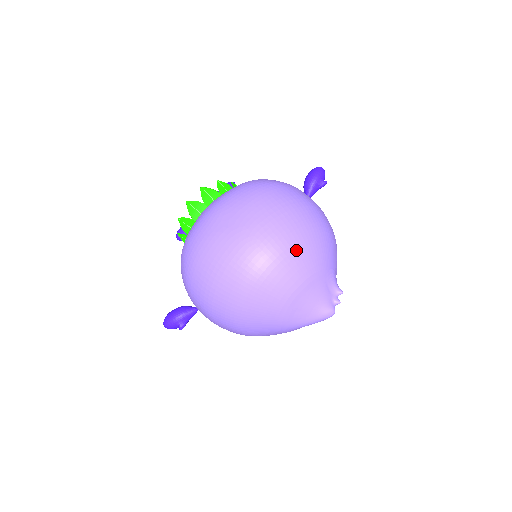
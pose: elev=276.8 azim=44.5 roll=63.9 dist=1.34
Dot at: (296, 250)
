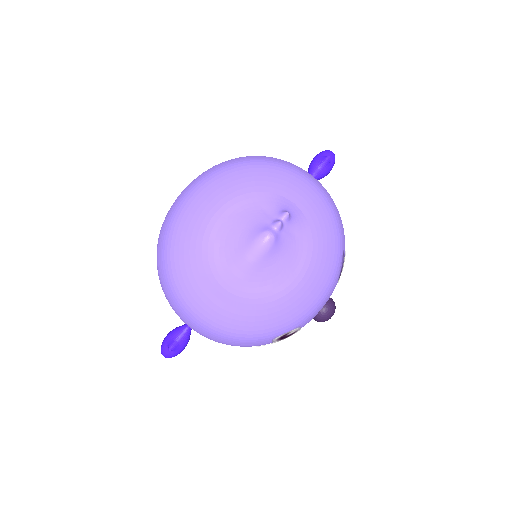
Dot at: (218, 179)
